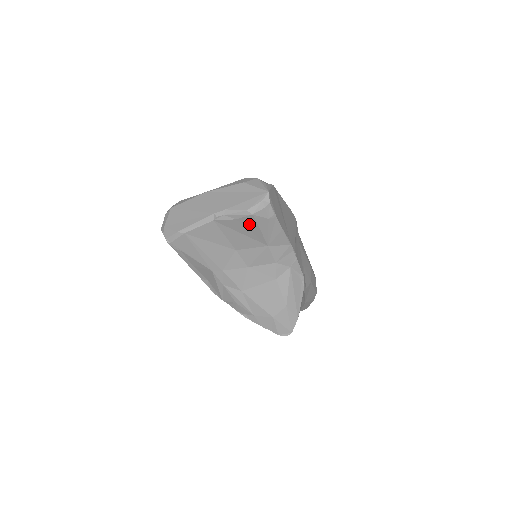
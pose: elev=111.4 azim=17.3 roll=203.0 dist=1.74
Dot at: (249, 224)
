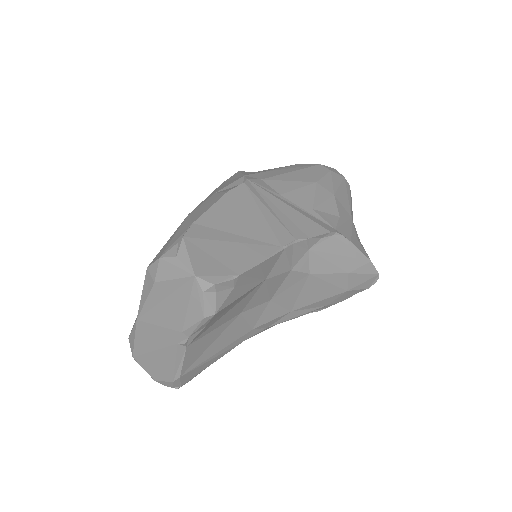
Dot at: (223, 311)
